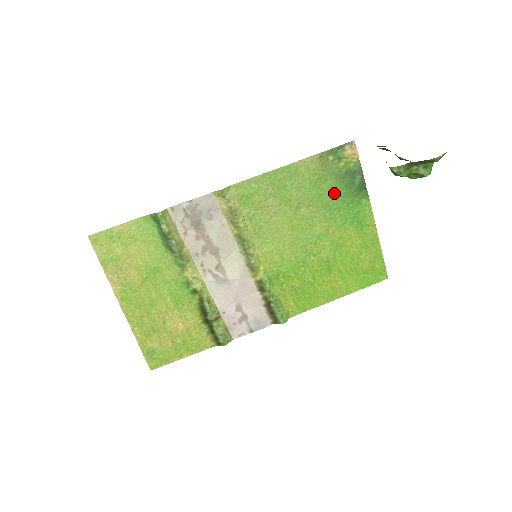
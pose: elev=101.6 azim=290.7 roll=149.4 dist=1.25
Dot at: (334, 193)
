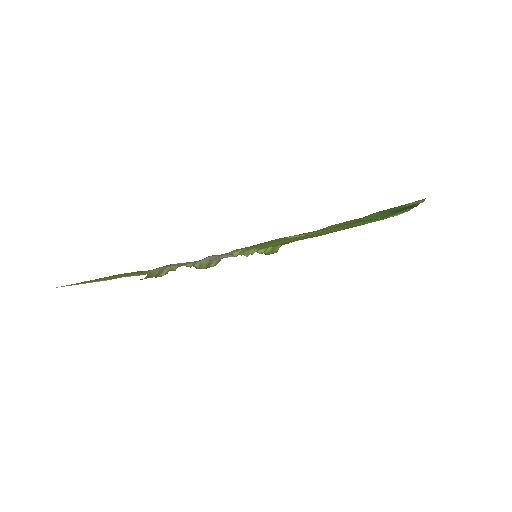
Dot at: occluded
